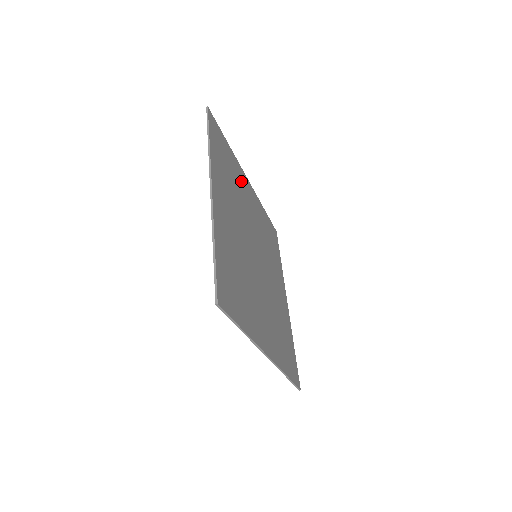
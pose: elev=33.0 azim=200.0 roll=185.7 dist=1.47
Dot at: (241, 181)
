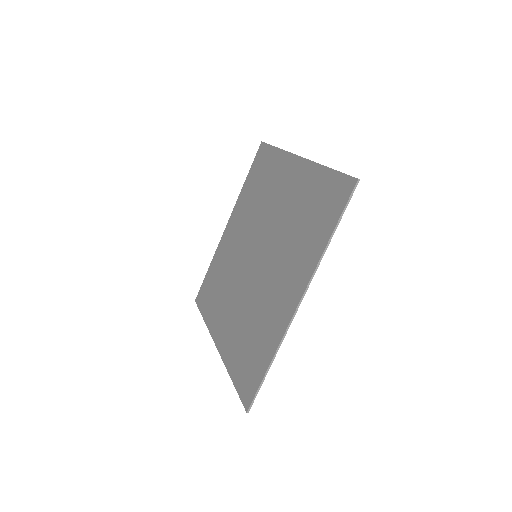
Dot at: (242, 211)
